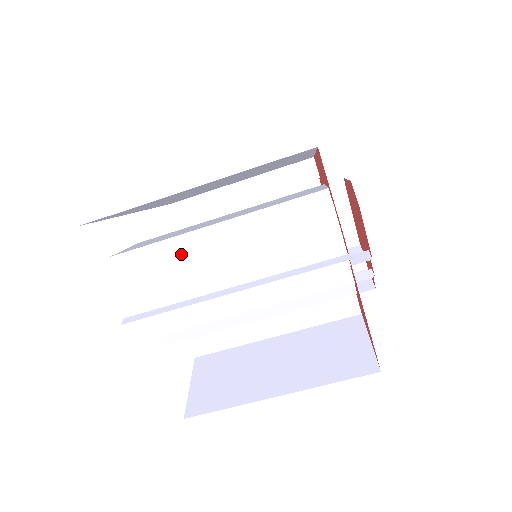
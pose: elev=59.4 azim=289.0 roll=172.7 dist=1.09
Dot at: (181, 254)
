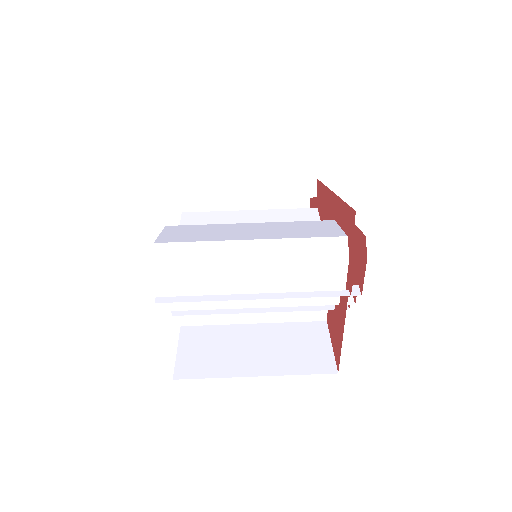
Dot at: (219, 258)
